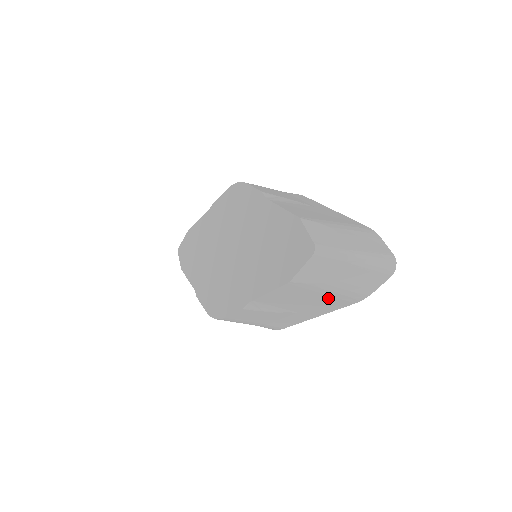
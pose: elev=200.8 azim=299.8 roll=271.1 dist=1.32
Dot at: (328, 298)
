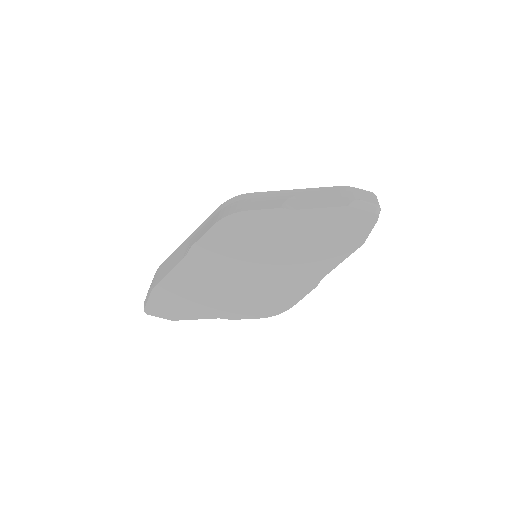
Dot at: occluded
